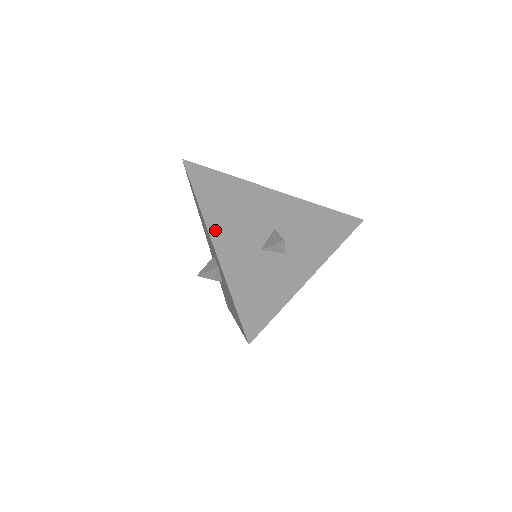
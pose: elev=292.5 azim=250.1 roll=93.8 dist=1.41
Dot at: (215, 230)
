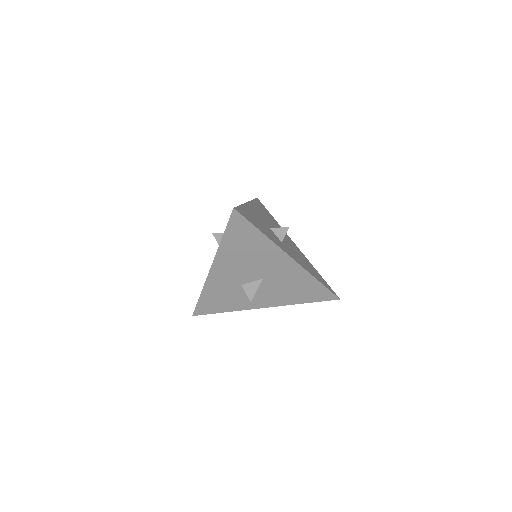
Dot at: (218, 264)
